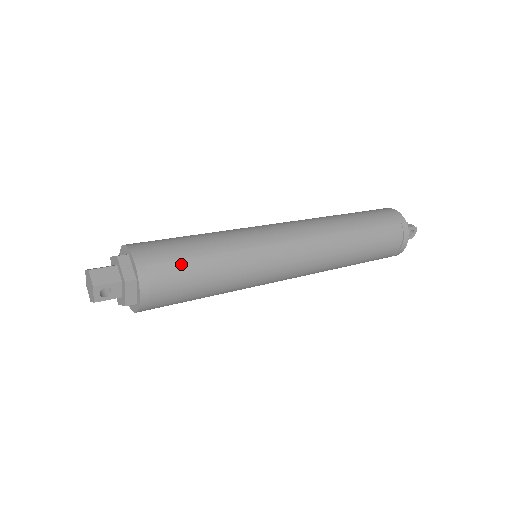
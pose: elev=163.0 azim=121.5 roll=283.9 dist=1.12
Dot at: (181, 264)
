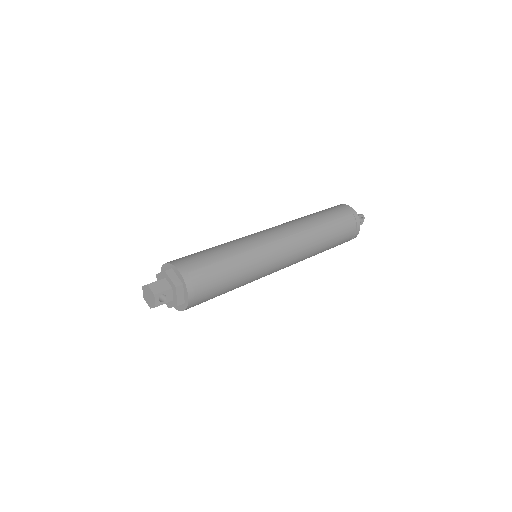
Dot at: (210, 268)
